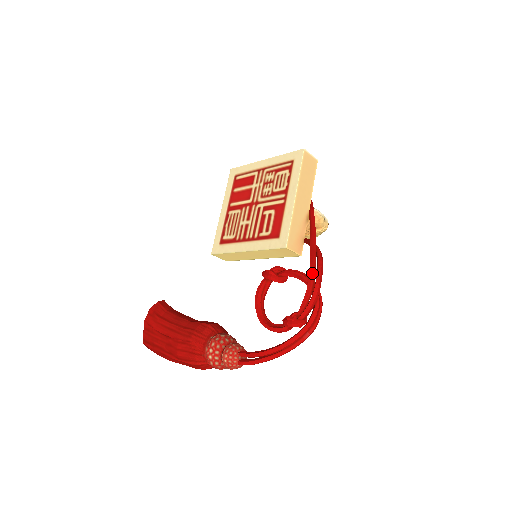
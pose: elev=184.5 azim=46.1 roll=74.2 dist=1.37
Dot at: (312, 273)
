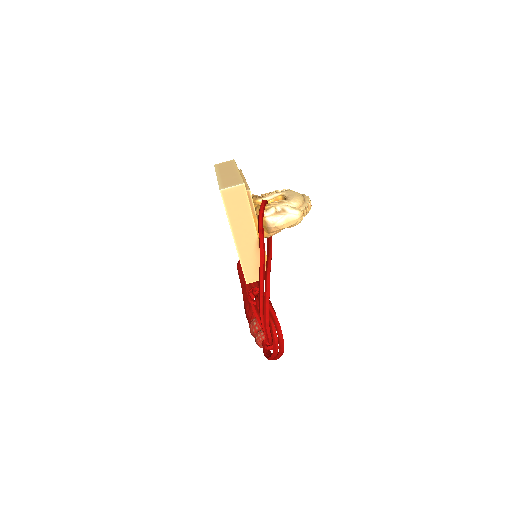
Dot at: (260, 317)
